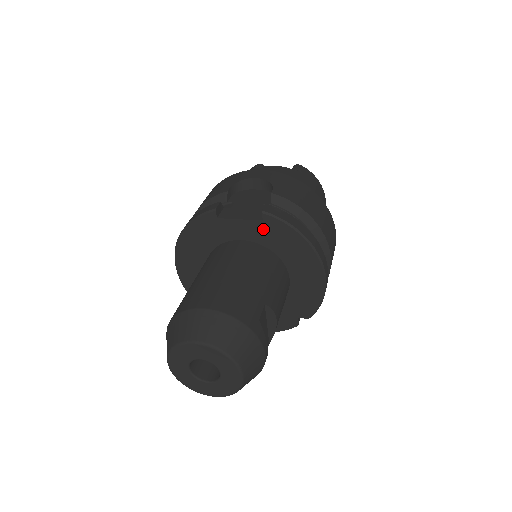
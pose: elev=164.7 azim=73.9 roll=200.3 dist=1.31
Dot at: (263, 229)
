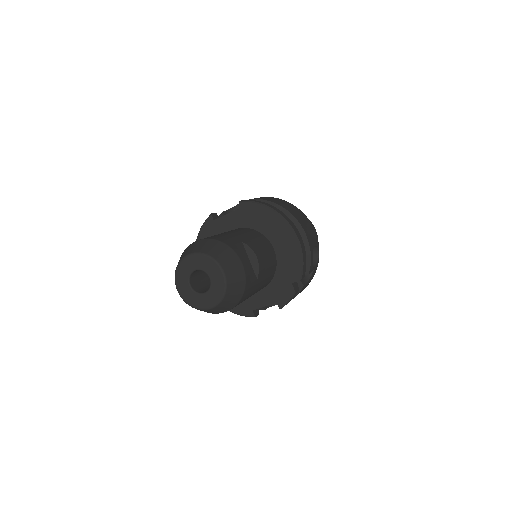
Dot at: (243, 214)
